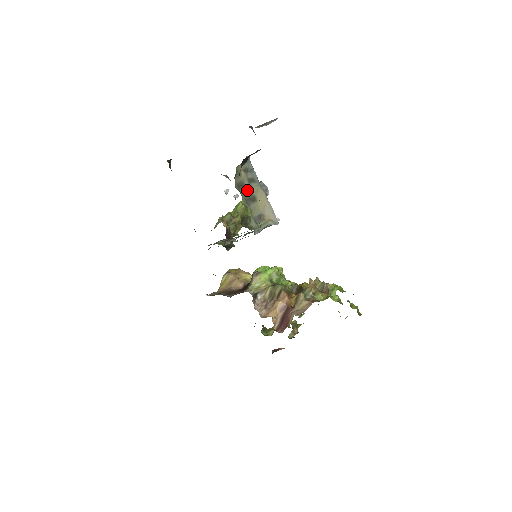
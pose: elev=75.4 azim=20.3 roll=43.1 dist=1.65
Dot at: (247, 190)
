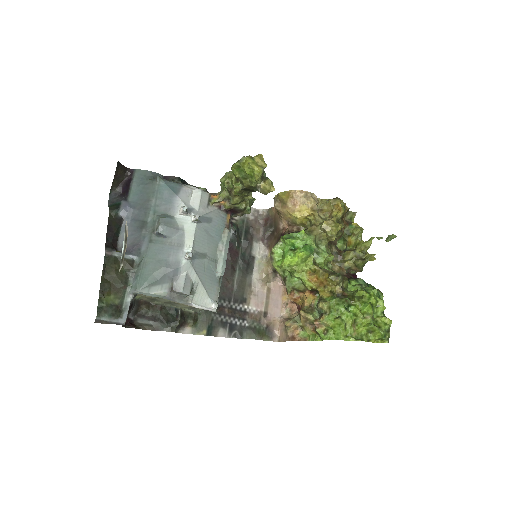
Dot at: (153, 320)
